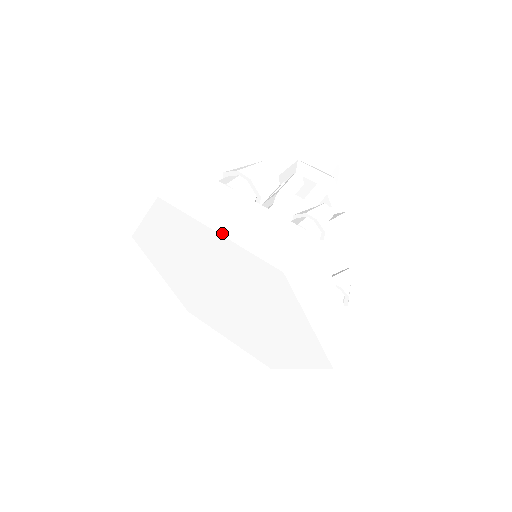
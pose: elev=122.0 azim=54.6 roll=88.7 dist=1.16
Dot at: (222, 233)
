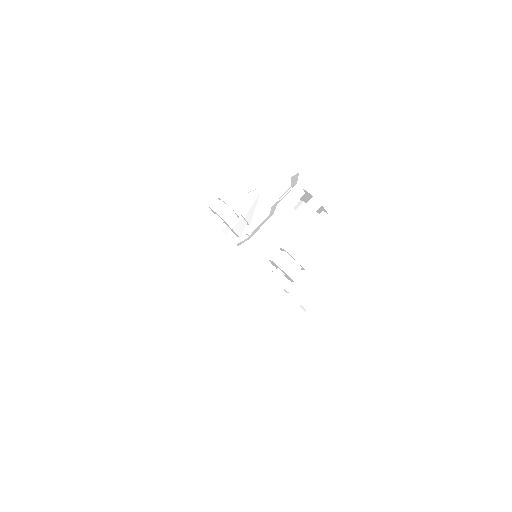
Dot at: occluded
